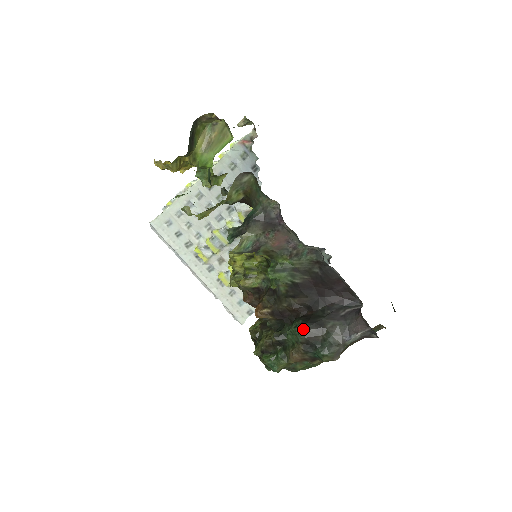
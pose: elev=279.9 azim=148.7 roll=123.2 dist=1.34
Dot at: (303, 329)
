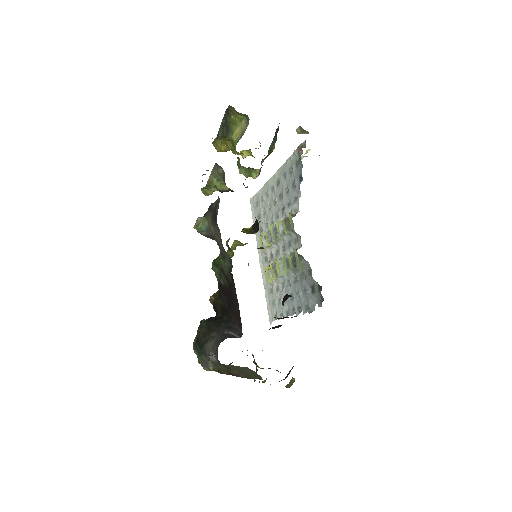
Dot at: (200, 324)
